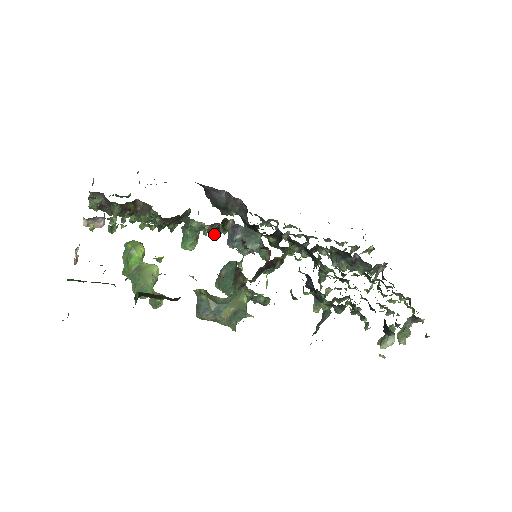
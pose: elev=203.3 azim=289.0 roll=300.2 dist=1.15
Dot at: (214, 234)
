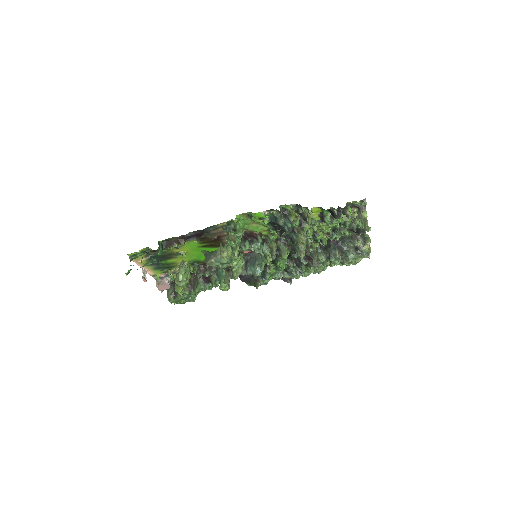
Dot at: occluded
